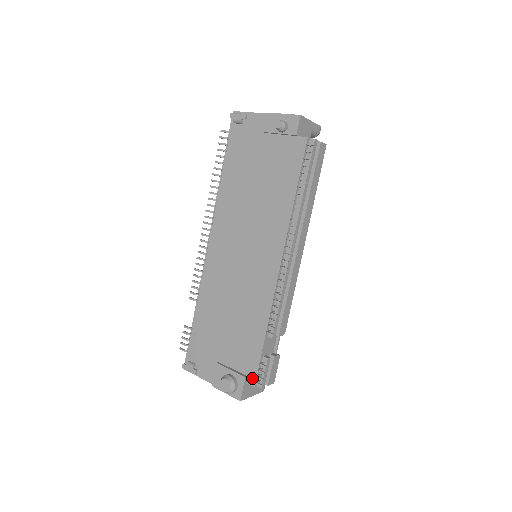
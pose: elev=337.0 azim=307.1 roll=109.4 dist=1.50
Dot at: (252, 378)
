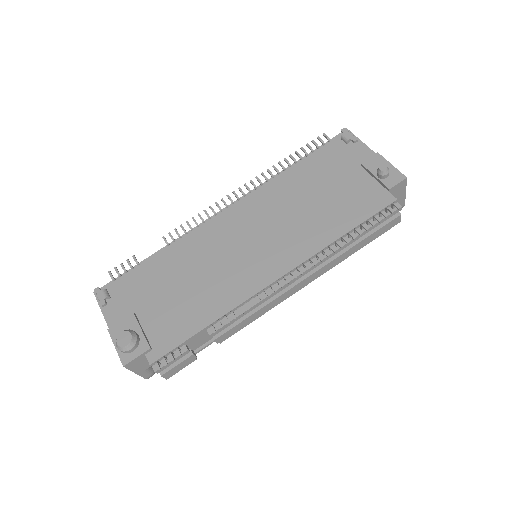
Dot at: (156, 355)
